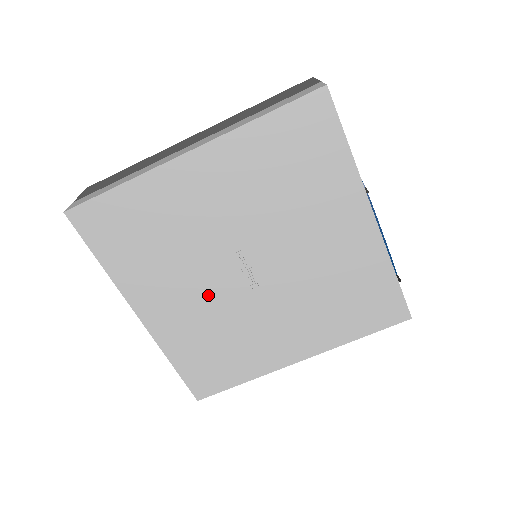
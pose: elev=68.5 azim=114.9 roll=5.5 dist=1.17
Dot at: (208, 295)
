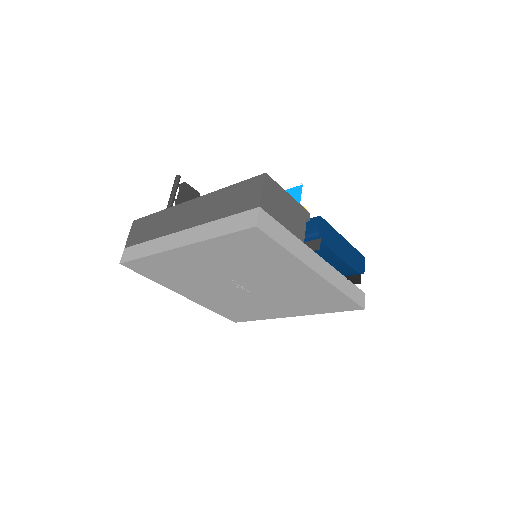
Dot at: (221, 293)
